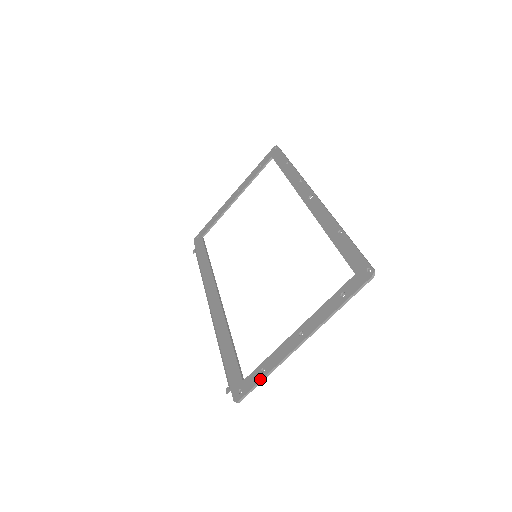
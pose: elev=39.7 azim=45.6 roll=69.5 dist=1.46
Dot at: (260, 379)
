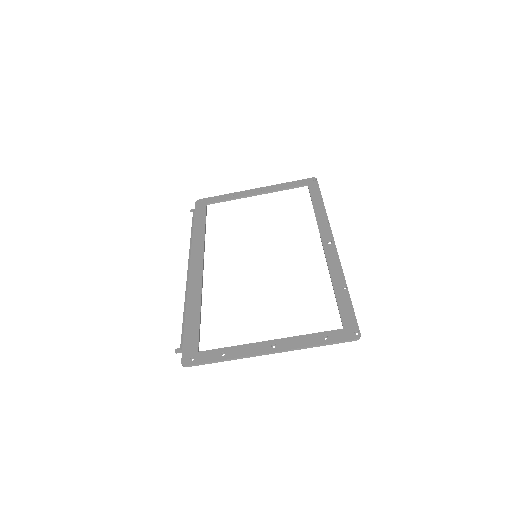
Dot at: (217, 360)
